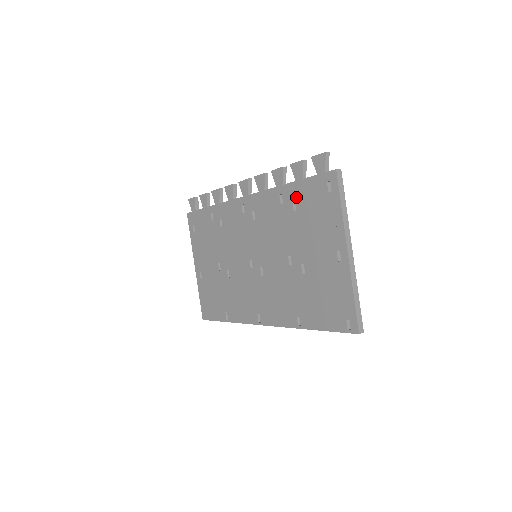
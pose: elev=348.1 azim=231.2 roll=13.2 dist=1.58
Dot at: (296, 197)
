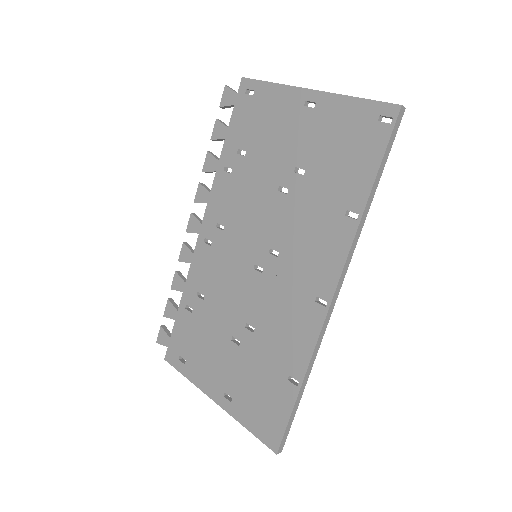
Dot at: (236, 145)
